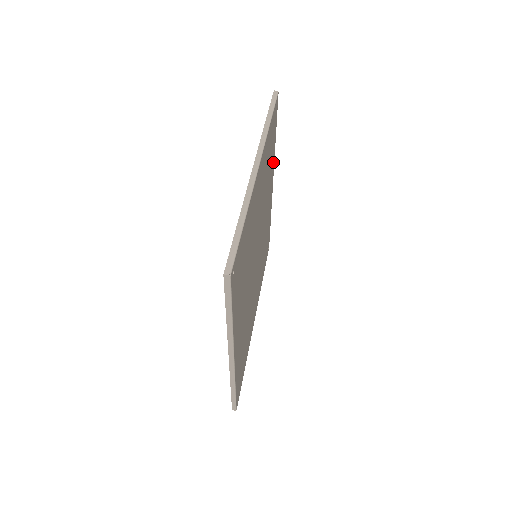
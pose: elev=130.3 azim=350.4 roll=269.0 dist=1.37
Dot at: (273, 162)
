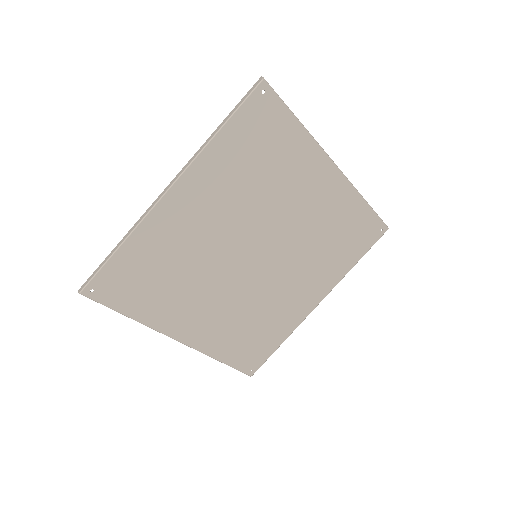
Dot at: (310, 149)
